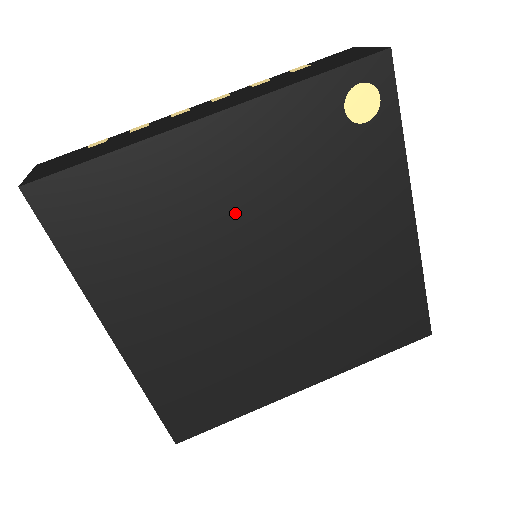
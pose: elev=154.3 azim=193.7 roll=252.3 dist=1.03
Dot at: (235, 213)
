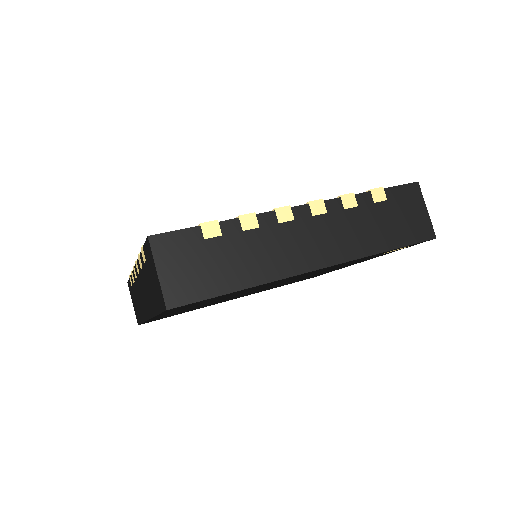
Dot at: (280, 282)
